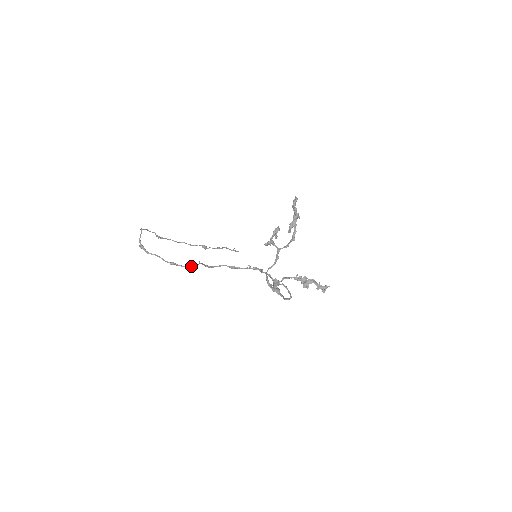
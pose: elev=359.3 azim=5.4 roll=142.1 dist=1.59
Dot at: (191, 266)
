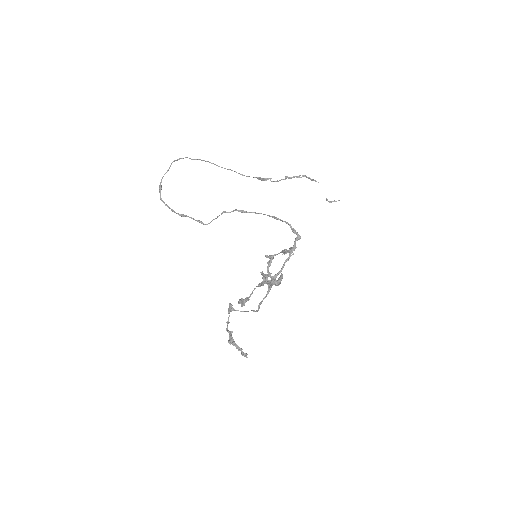
Dot at: (201, 223)
